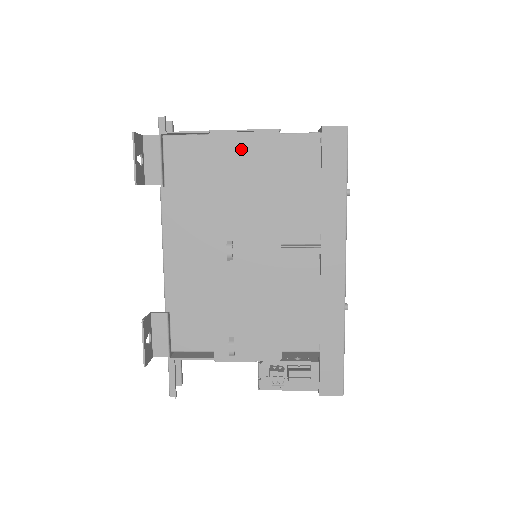
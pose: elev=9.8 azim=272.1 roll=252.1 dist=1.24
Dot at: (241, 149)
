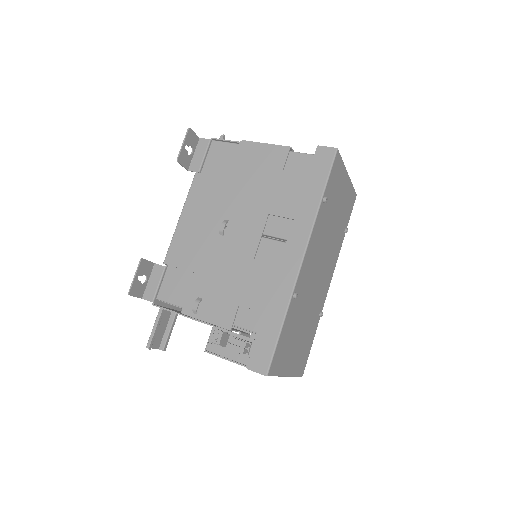
Dot at: (258, 156)
